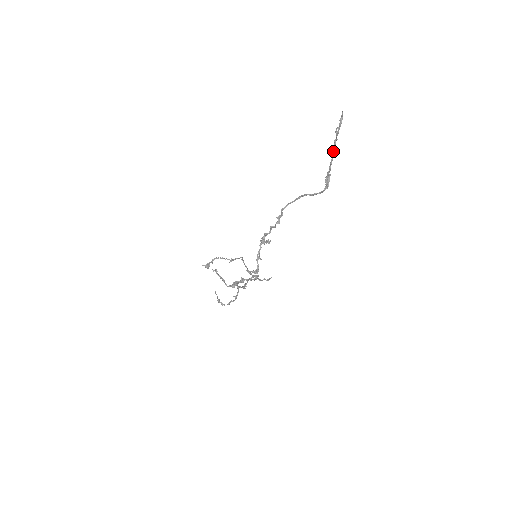
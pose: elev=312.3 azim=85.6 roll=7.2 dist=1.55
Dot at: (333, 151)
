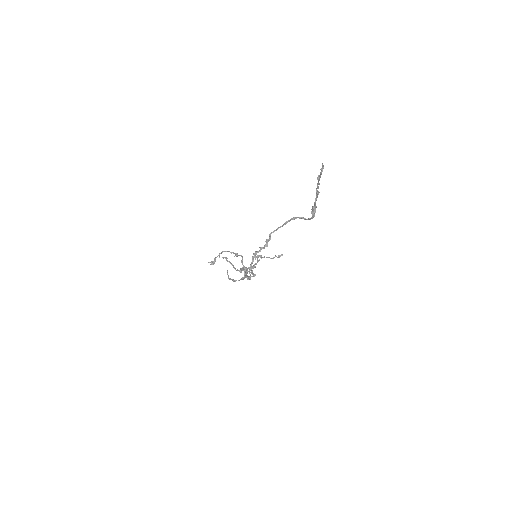
Dot at: (316, 192)
